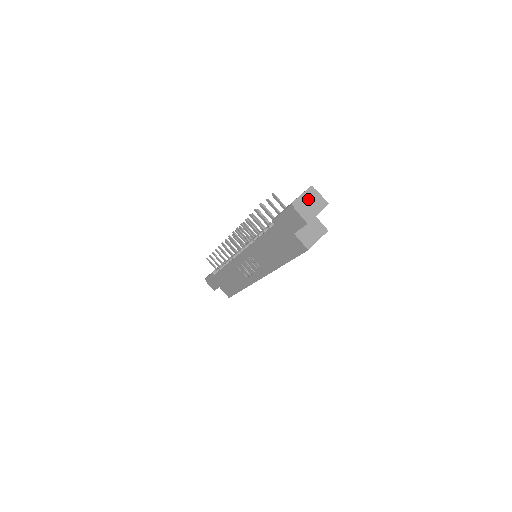
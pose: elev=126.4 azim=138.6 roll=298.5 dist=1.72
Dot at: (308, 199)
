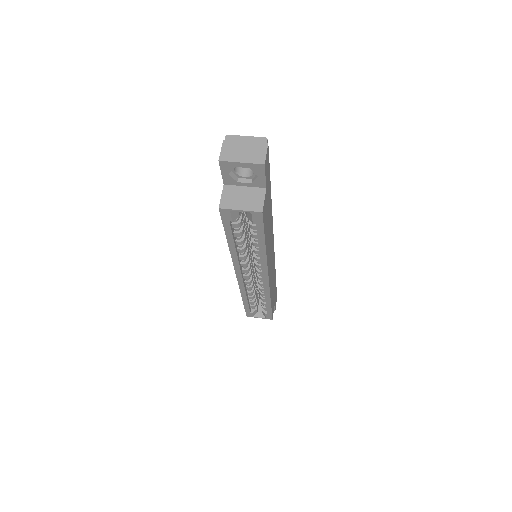
Dot at: (248, 144)
